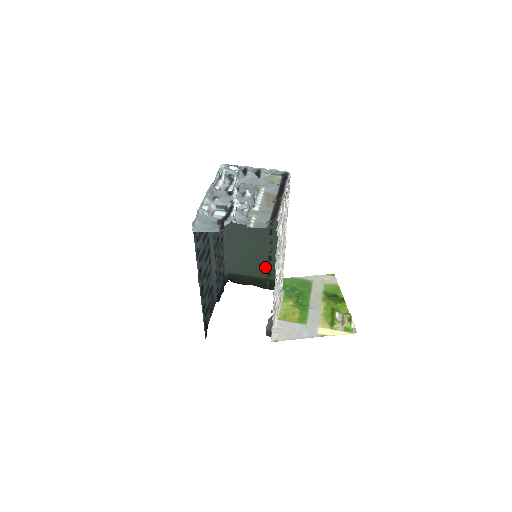
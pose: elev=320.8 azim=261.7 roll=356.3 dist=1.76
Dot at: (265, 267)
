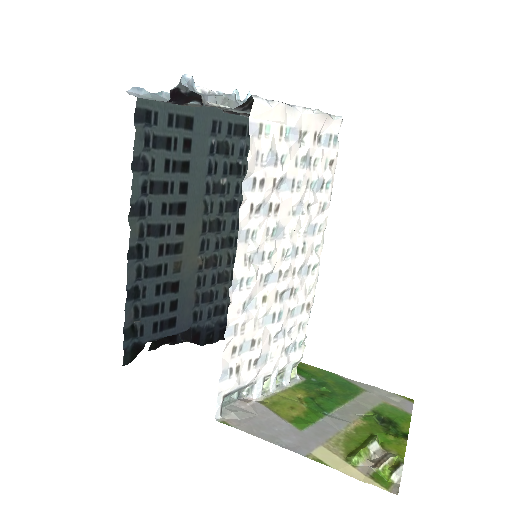
Dot at: occluded
